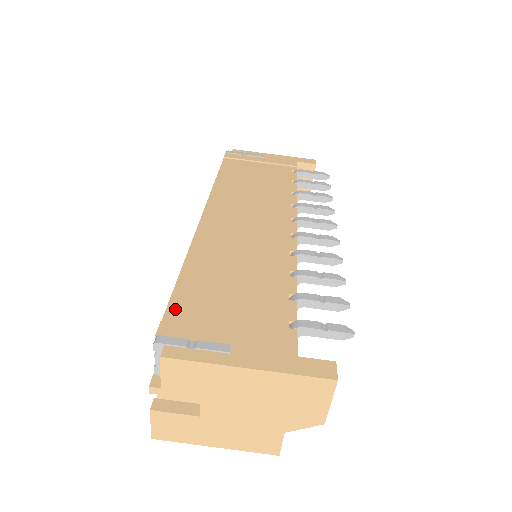
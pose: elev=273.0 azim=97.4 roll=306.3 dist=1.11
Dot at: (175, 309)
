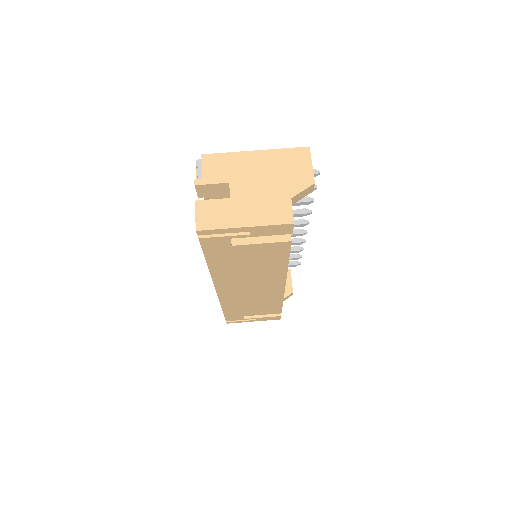
Dot at: occluded
